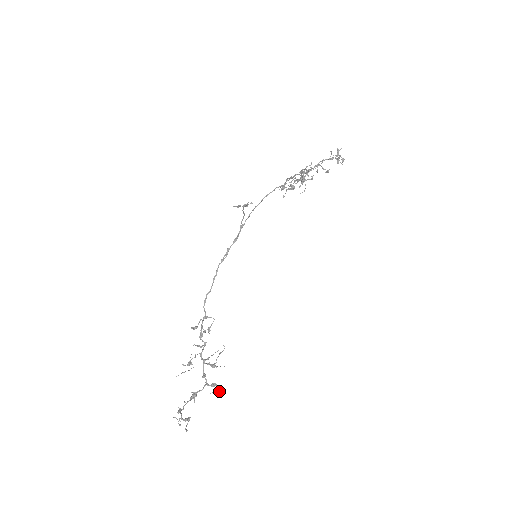
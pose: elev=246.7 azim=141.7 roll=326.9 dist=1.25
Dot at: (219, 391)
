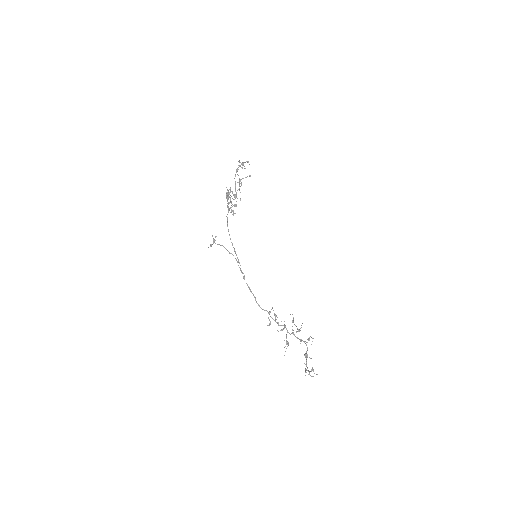
Dot at: occluded
